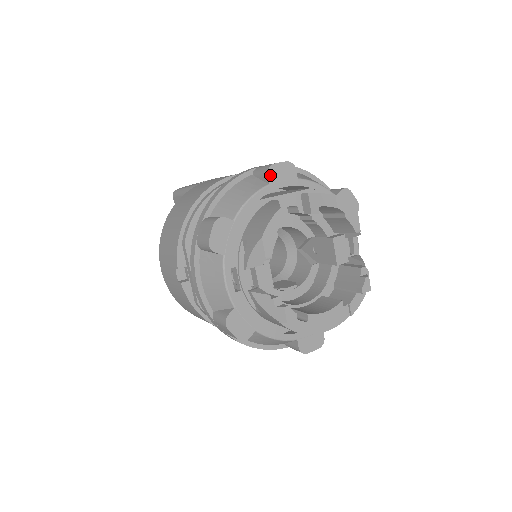
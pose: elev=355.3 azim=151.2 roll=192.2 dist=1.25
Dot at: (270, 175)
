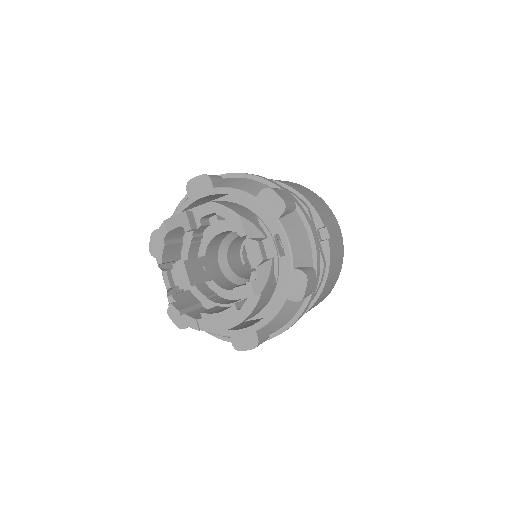
Dot at: (189, 190)
